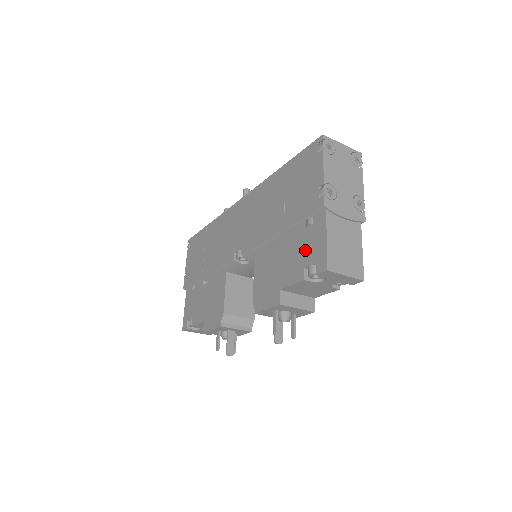
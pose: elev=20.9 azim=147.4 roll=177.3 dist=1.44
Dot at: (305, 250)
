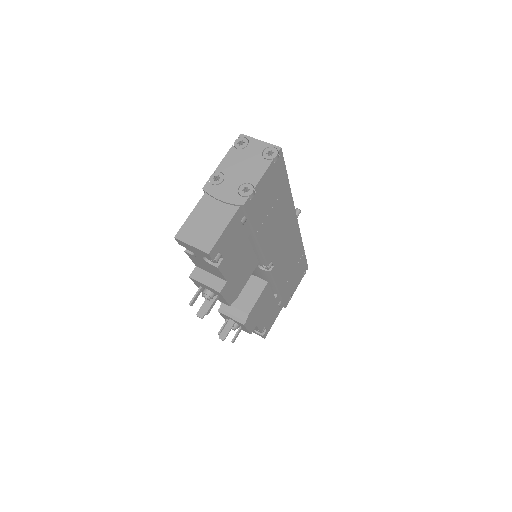
Dot at: occluded
